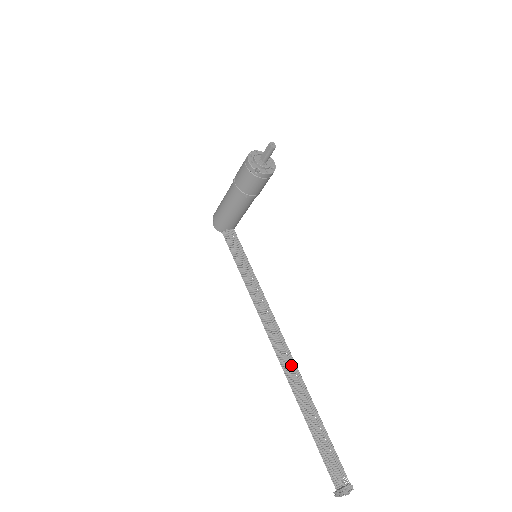
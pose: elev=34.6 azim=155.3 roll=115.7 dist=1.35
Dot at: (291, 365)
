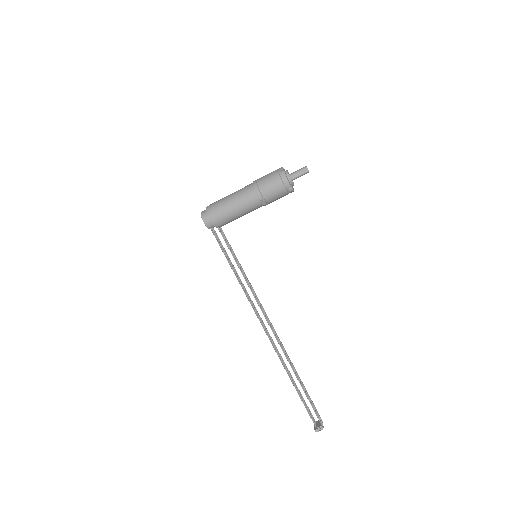
Dot at: (281, 345)
